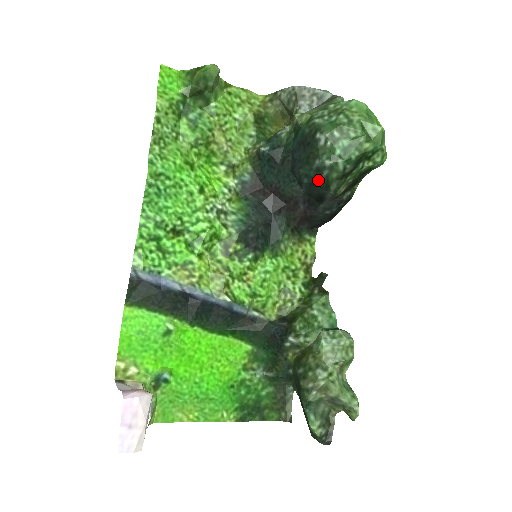
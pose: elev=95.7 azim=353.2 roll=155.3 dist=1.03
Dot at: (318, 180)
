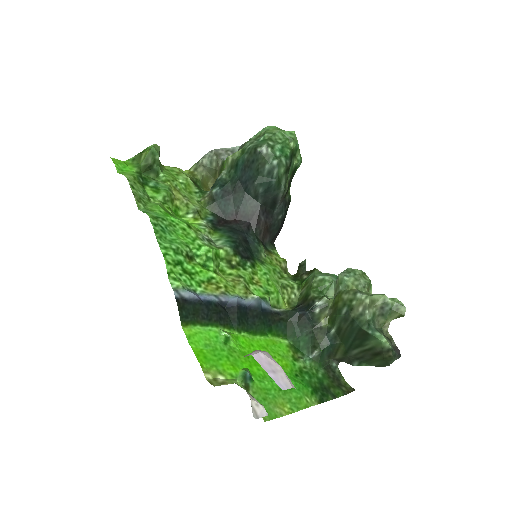
Dot at: (271, 182)
